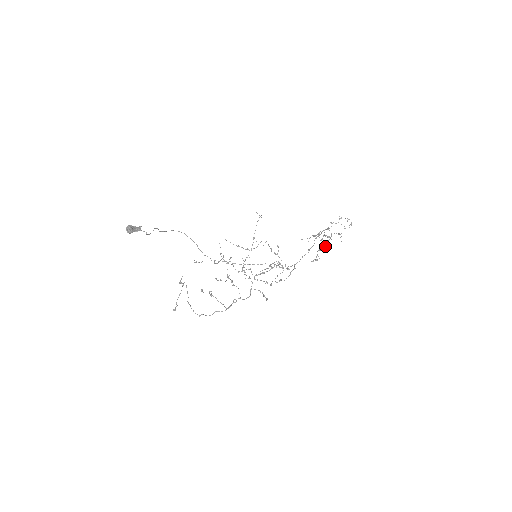
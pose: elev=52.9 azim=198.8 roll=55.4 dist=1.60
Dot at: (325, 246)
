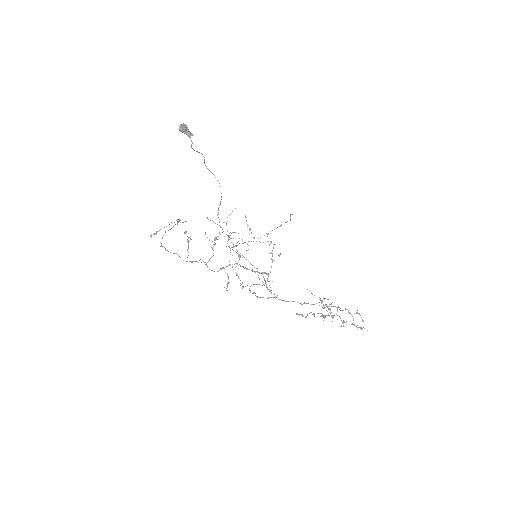
Dot at: (321, 316)
